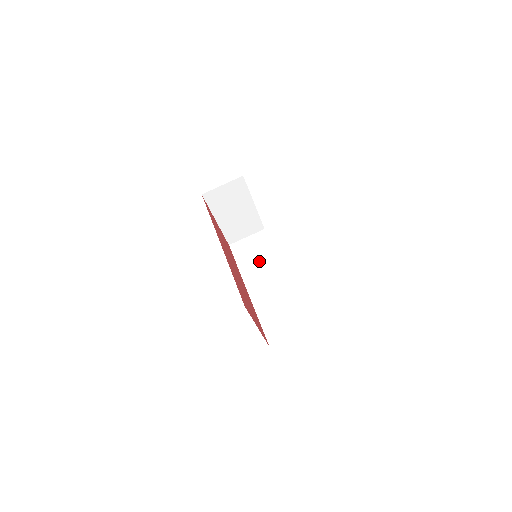
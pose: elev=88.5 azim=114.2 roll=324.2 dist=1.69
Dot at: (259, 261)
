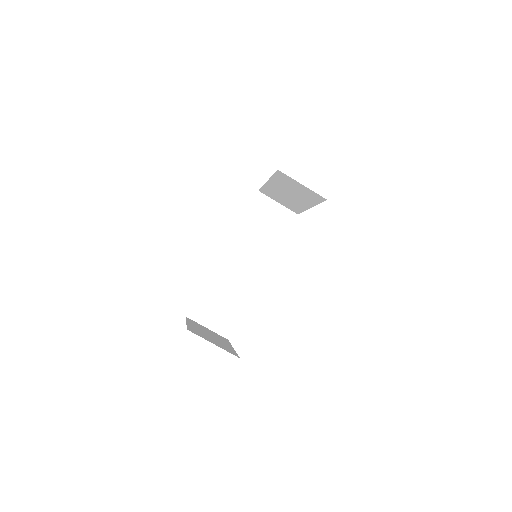
Dot at: (261, 238)
